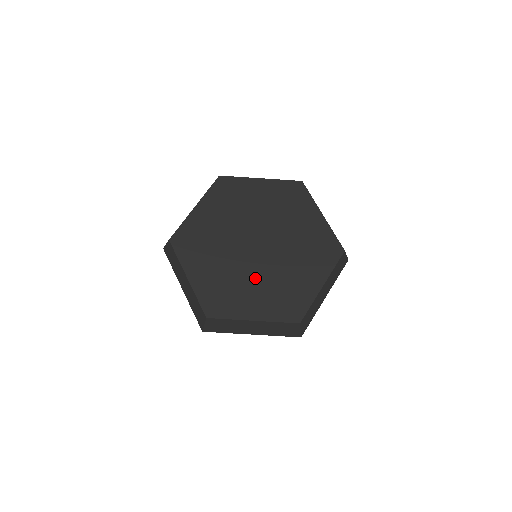
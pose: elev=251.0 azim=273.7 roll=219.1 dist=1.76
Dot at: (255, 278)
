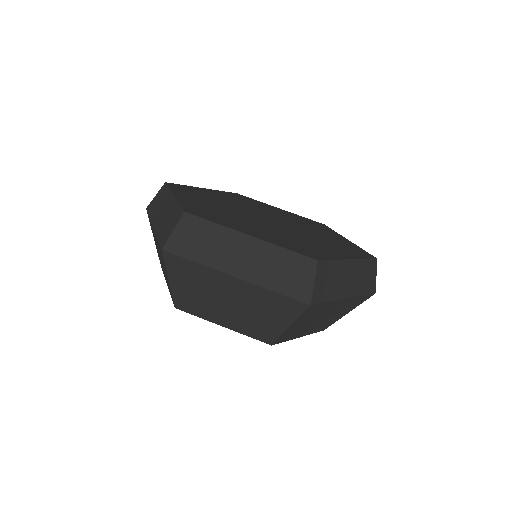
Dot at: (261, 225)
